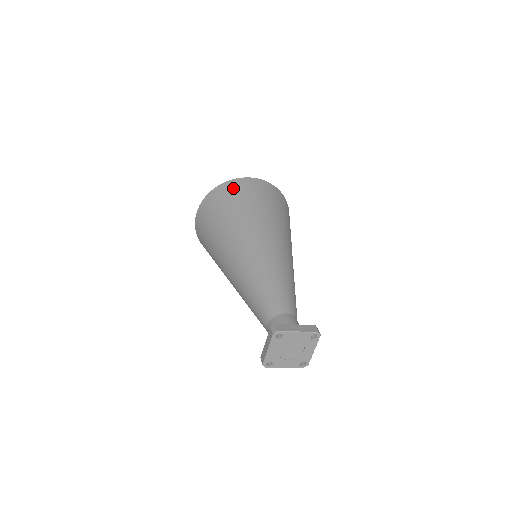
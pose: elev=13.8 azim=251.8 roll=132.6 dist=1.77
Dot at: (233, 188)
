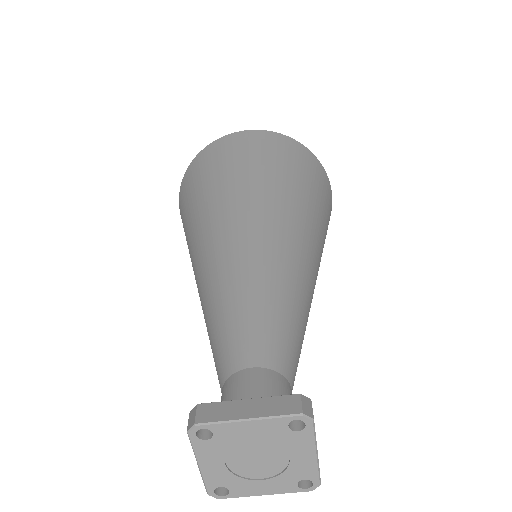
Dot at: (209, 155)
